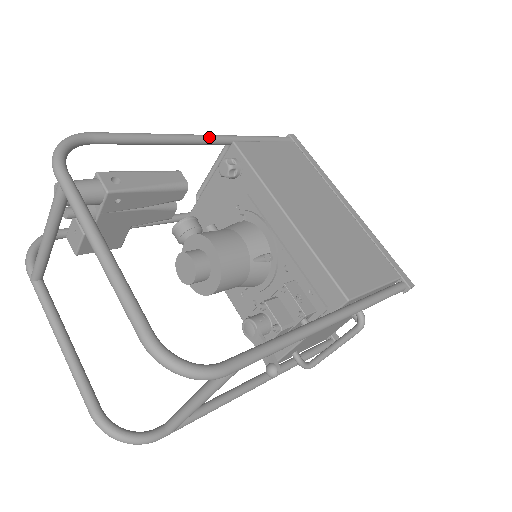
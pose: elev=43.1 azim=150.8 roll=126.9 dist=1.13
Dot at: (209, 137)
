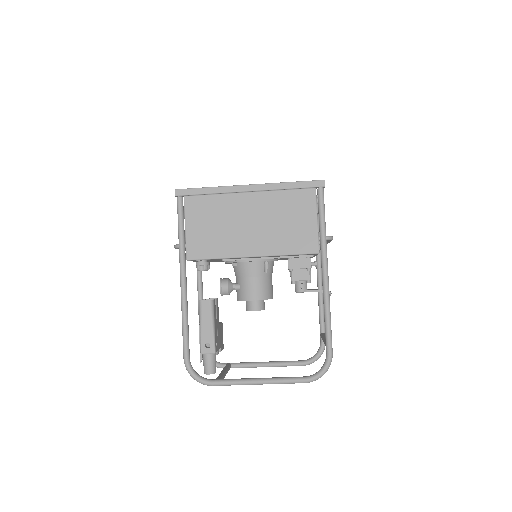
Dot at: (183, 279)
